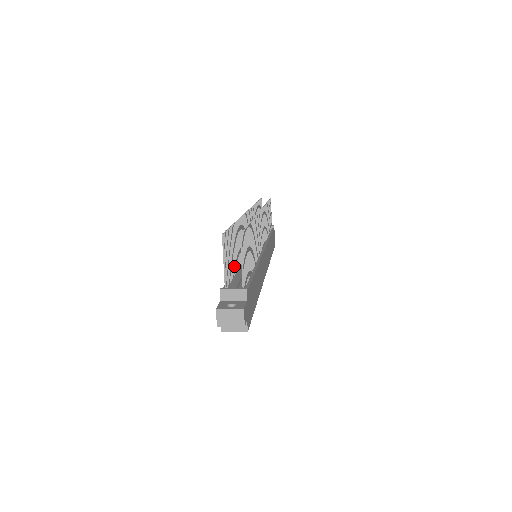
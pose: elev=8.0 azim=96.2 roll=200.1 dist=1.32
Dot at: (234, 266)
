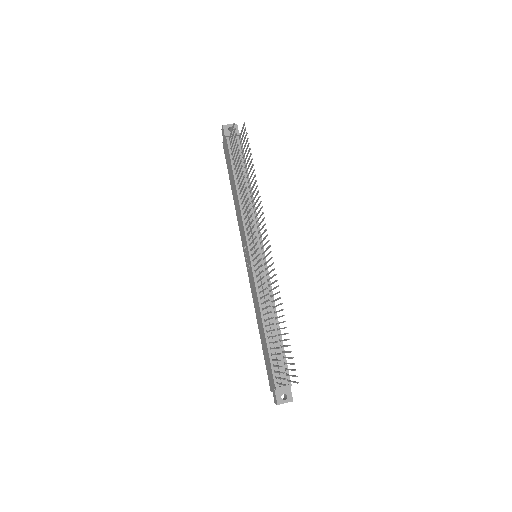
Dot at: (270, 343)
